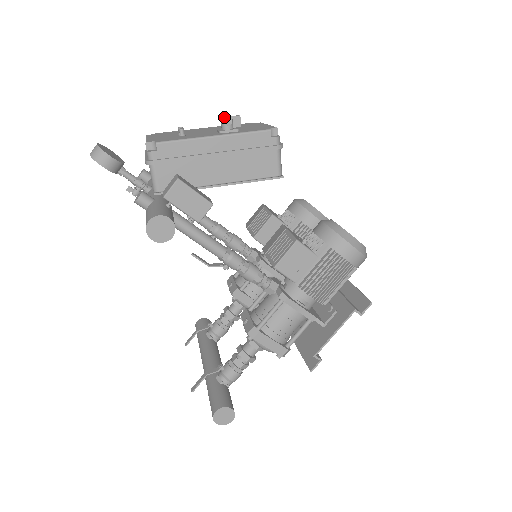
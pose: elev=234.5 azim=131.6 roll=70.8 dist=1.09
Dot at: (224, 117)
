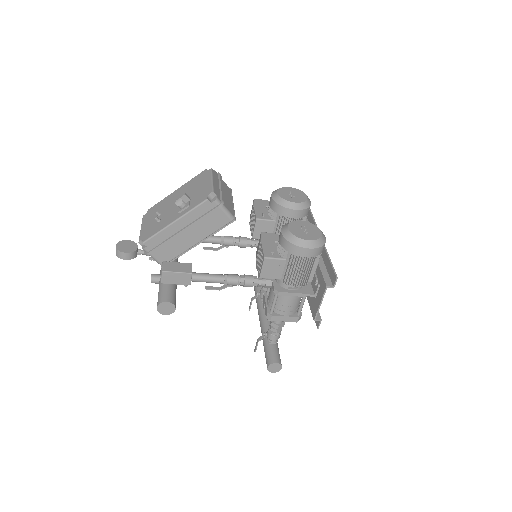
Dot at: (176, 201)
